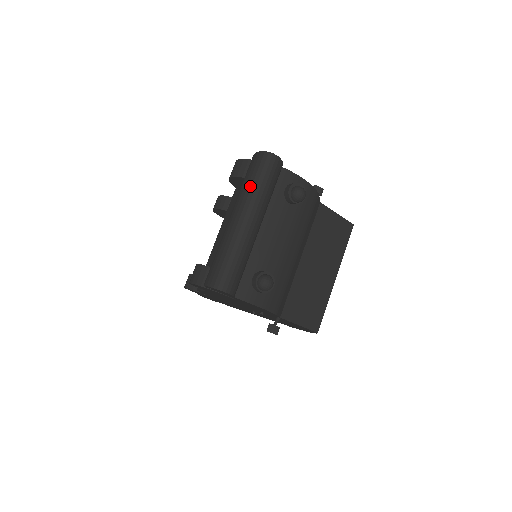
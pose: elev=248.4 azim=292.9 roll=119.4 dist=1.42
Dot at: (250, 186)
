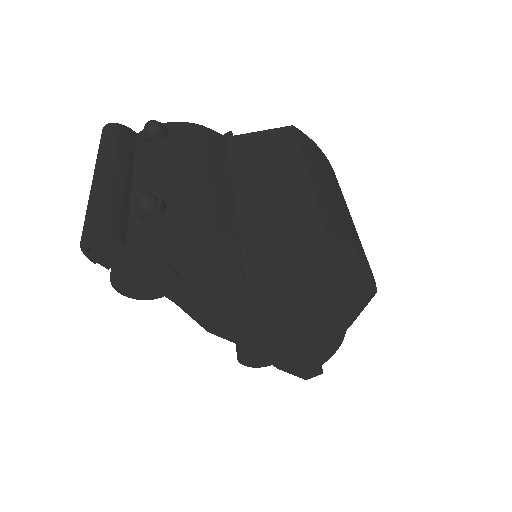
Dot at: occluded
